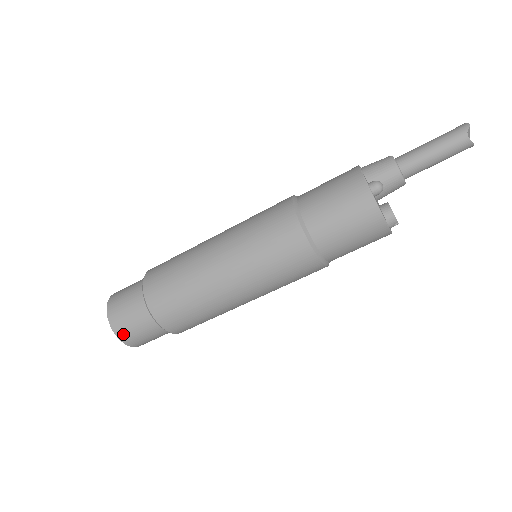
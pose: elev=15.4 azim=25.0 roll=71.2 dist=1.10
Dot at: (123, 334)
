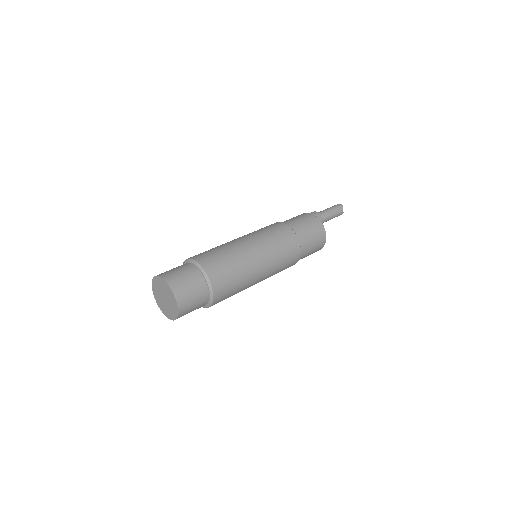
Dot at: (183, 304)
